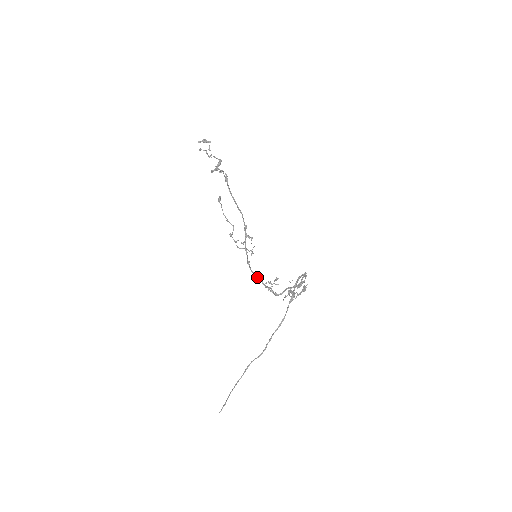
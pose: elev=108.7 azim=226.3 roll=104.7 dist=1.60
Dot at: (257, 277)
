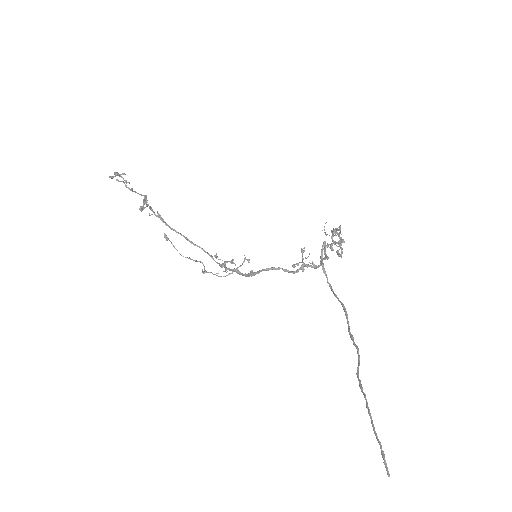
Dot at: (277, 269)
